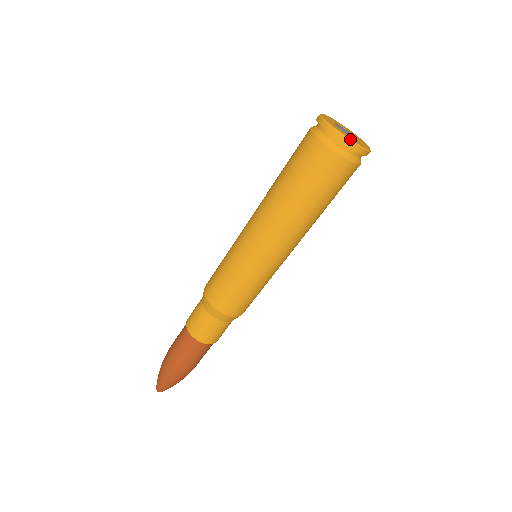
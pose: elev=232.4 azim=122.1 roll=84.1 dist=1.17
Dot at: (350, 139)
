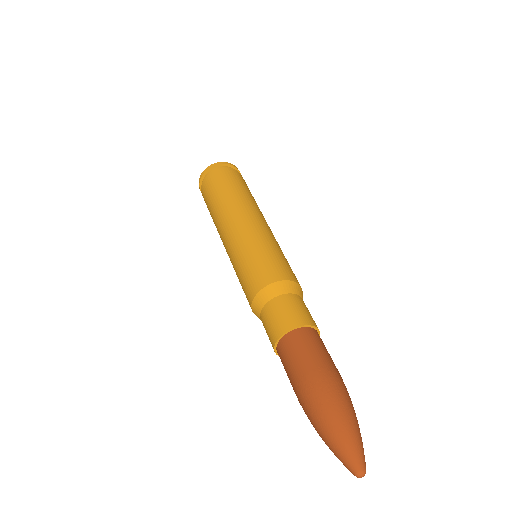
Dot at: (209, 166)
